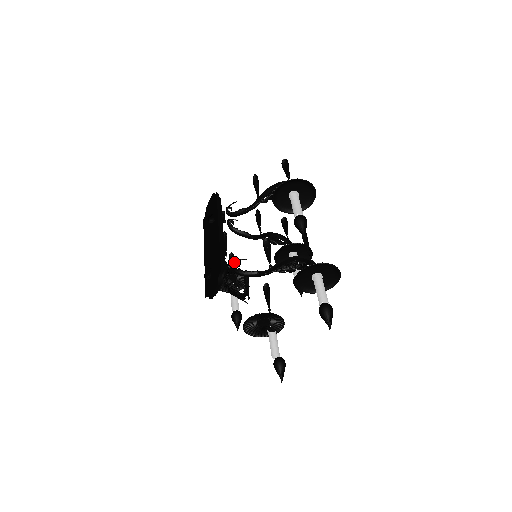
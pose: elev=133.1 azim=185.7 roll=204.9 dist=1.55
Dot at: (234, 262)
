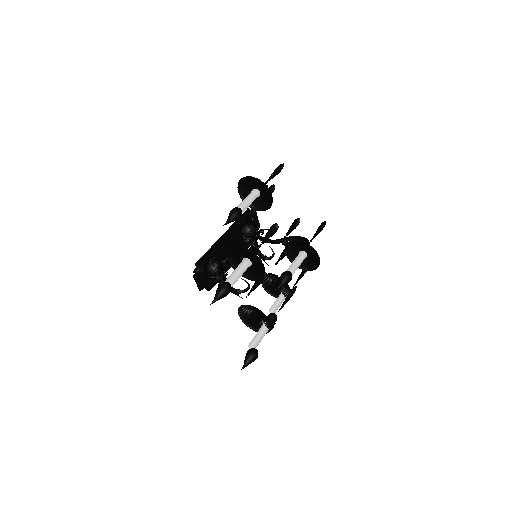
Dot at: (222, 260)
